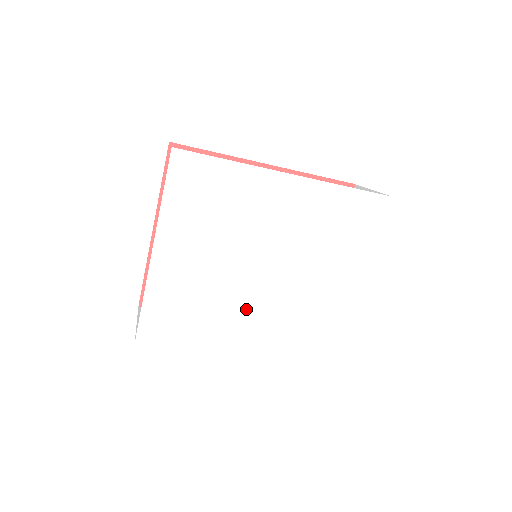
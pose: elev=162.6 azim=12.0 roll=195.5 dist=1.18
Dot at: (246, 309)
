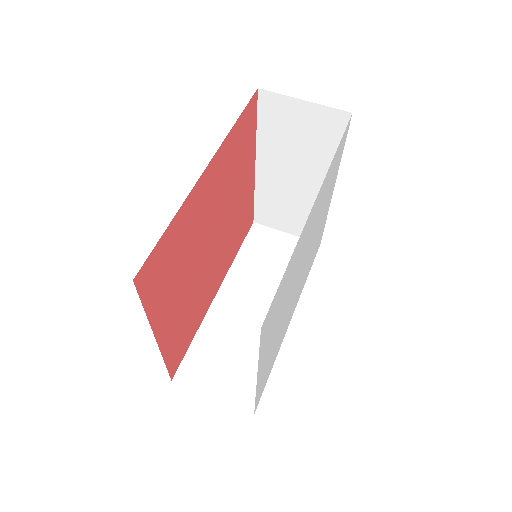
Dot at: (293, 303)
